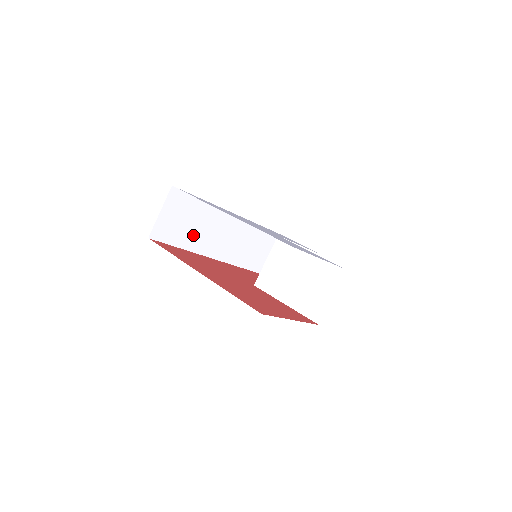
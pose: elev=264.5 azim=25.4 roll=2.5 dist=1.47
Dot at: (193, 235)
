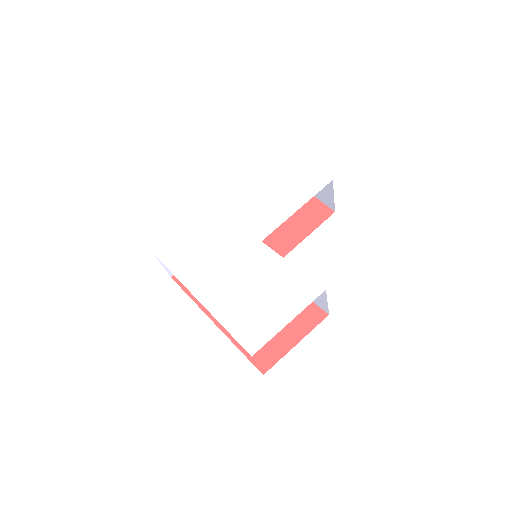
Dot at: occluded
